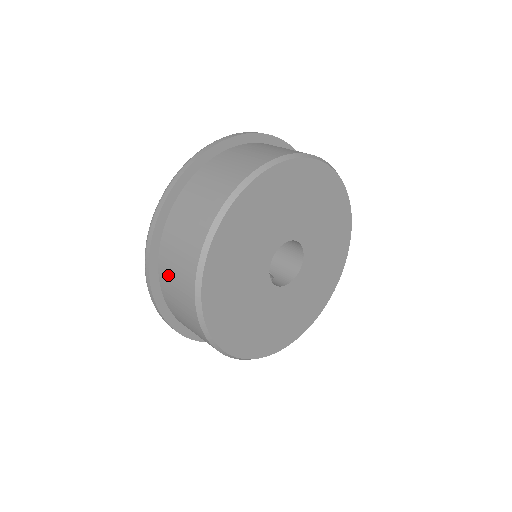
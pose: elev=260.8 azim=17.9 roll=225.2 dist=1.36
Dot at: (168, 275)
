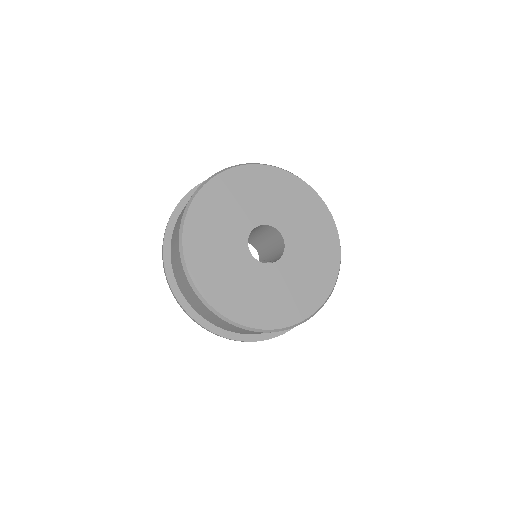
Dot at: (186, 294)
